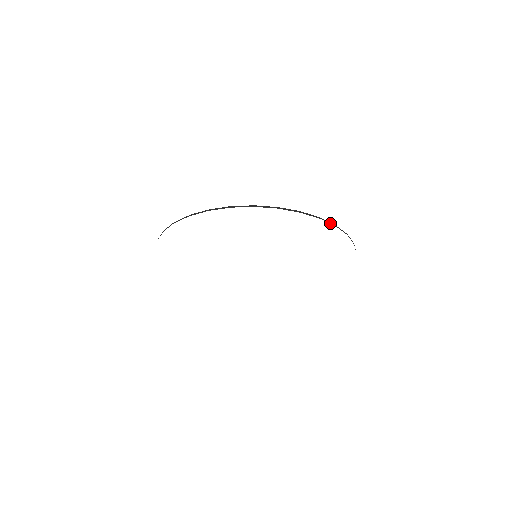
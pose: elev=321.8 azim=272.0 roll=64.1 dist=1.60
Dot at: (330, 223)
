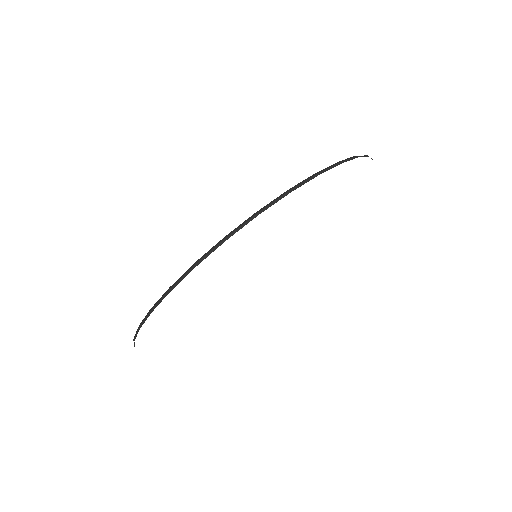
Dot at: (352, 159)
